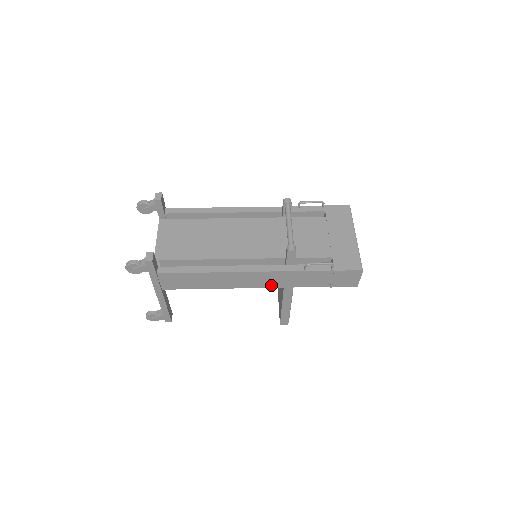
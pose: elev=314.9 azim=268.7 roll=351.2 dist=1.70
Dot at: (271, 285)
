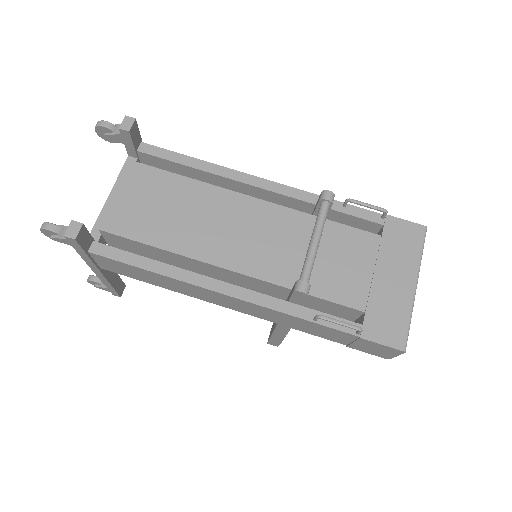
Dot at: (259, 316)
